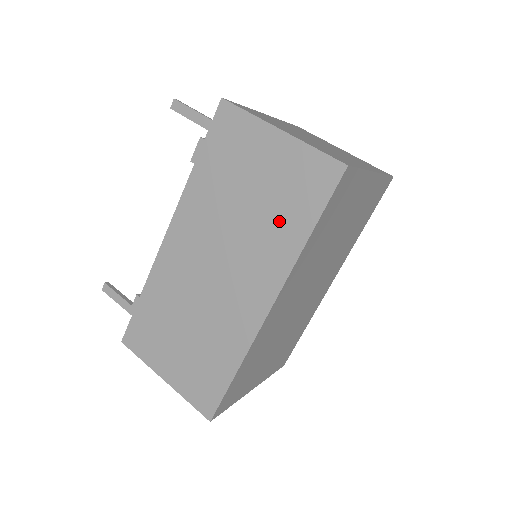
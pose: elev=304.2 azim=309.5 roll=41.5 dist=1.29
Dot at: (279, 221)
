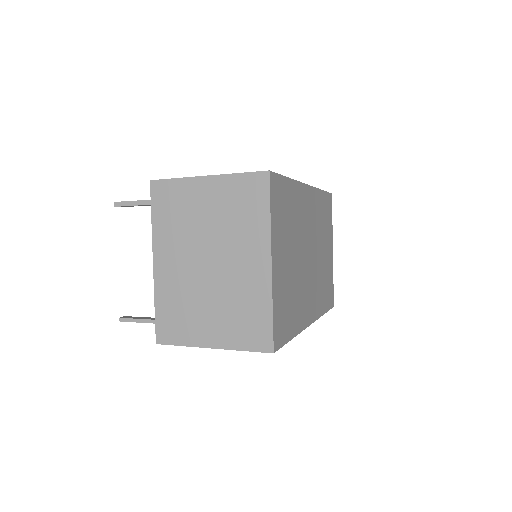
Dot at: occluded
